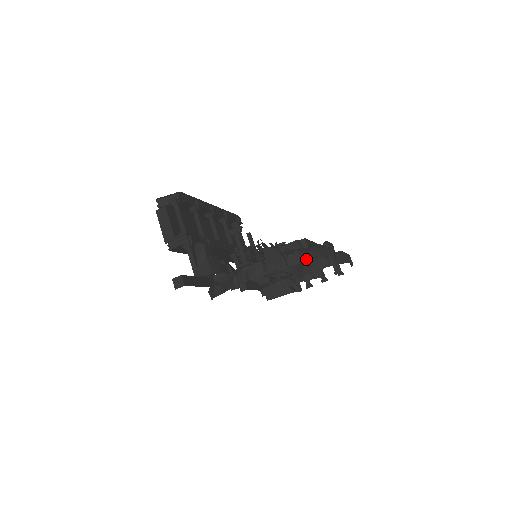
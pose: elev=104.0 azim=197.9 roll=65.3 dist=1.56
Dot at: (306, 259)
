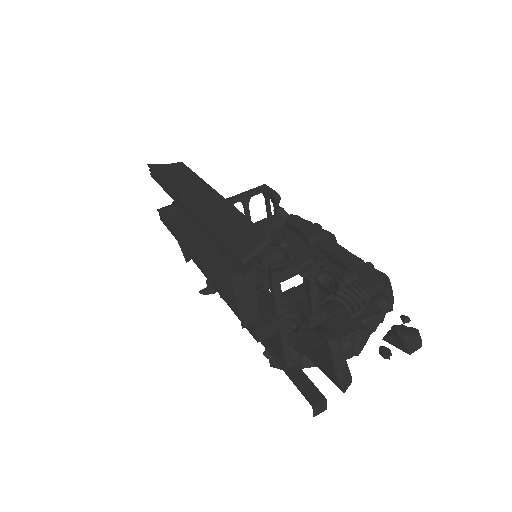
Dot at: occluded
